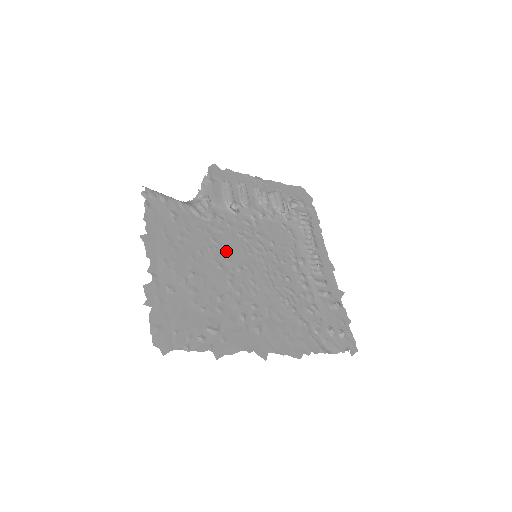
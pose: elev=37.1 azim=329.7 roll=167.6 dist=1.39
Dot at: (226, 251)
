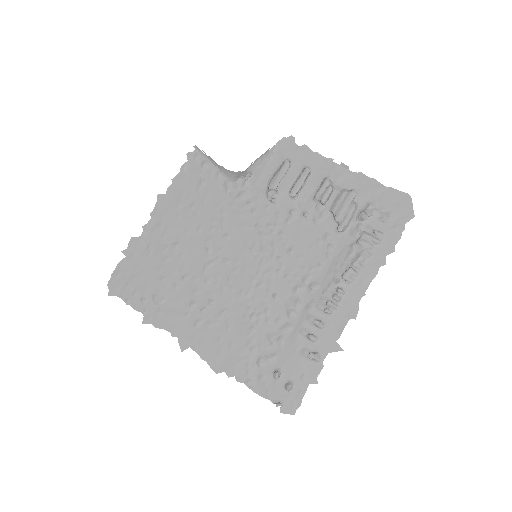
Dot at: (227, 237)
